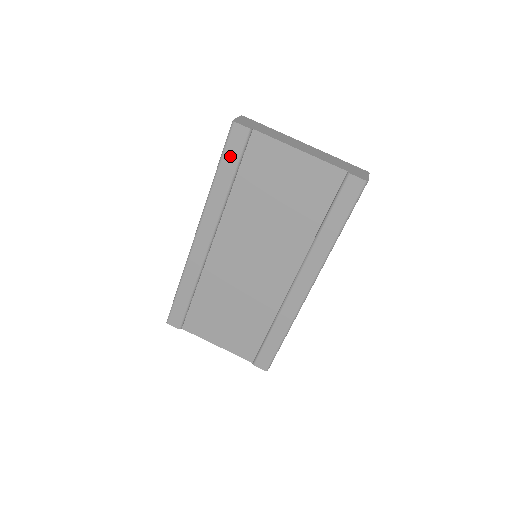
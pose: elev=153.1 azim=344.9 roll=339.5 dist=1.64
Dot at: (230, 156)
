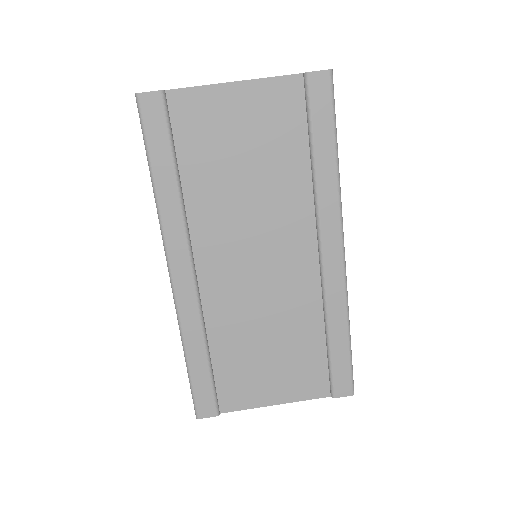
Dot at: (156, 140)
